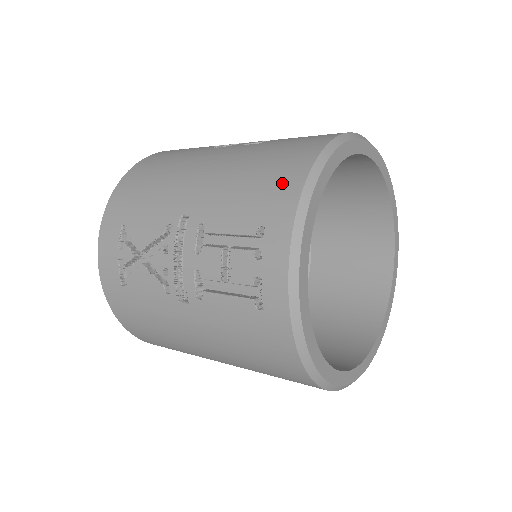
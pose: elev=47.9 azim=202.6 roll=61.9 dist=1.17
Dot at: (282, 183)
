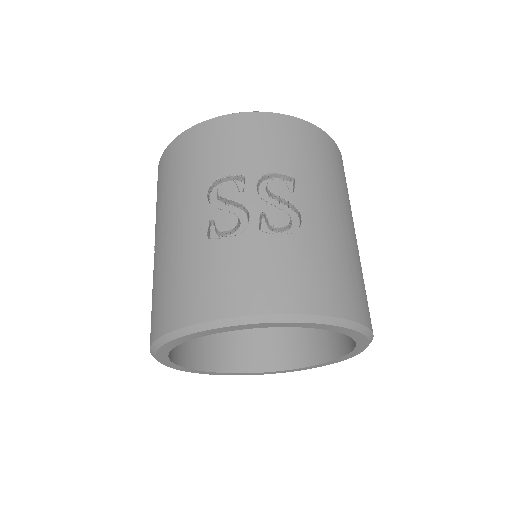
Dot at: (159, 318)
